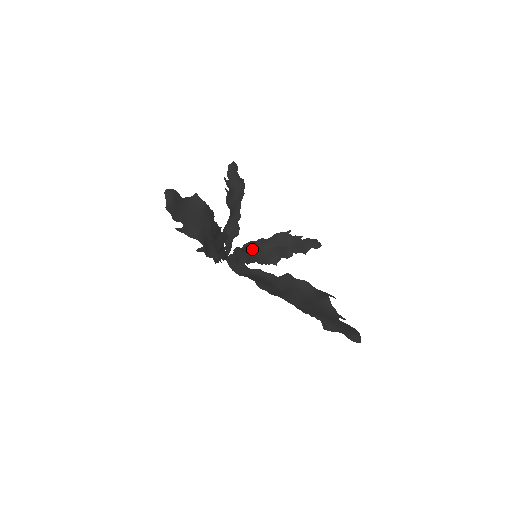
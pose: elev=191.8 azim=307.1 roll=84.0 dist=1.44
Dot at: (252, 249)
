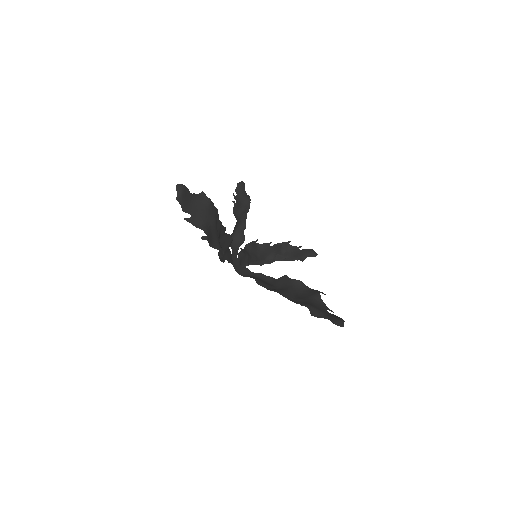
Dot at: (252, 249)
